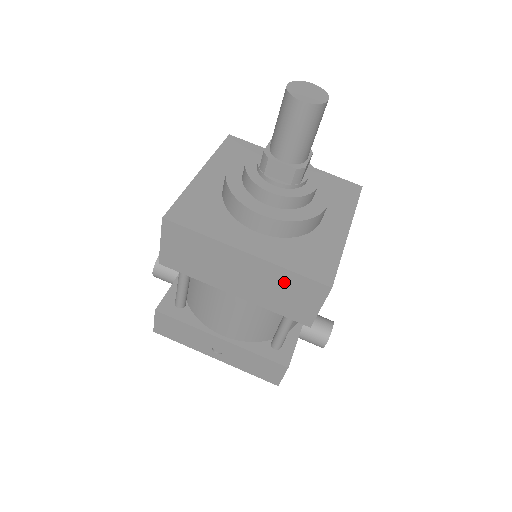
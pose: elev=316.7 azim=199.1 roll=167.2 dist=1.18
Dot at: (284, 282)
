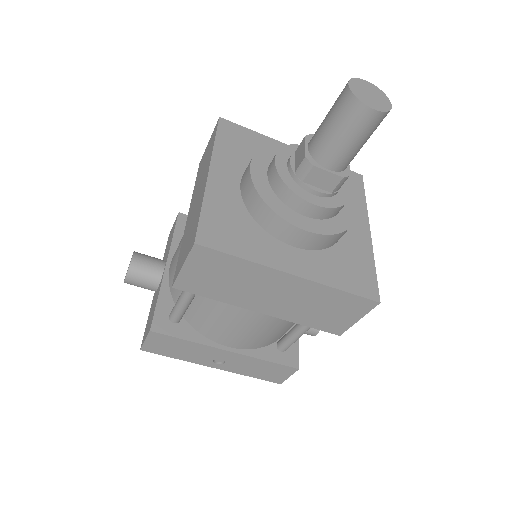
Dot at: (328, 300)
